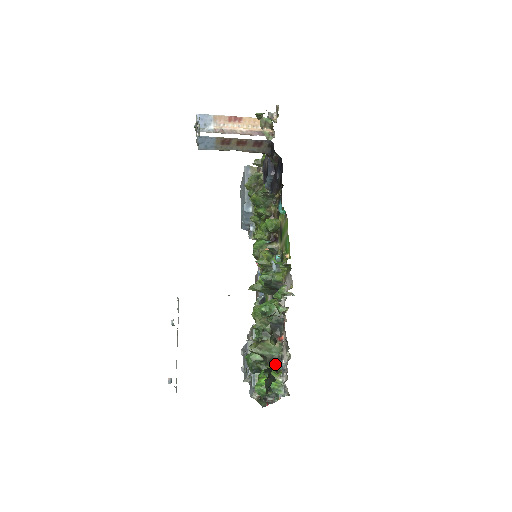
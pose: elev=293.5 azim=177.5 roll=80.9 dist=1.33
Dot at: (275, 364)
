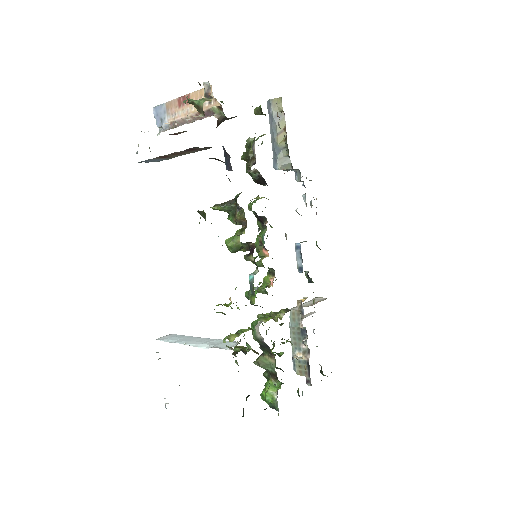
Dot at: (275, 378)
